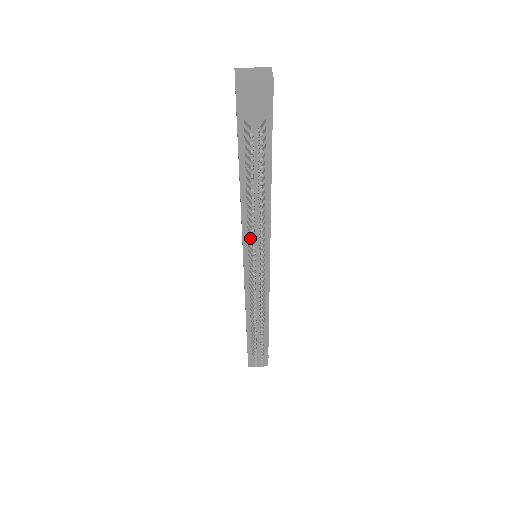
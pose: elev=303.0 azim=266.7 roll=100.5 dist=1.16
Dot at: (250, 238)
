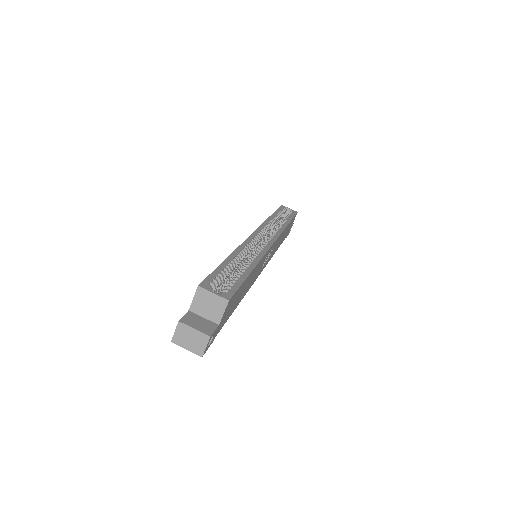
Dot at: occluded
